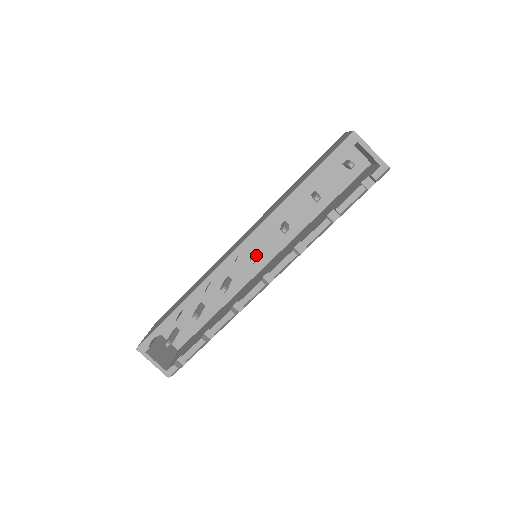
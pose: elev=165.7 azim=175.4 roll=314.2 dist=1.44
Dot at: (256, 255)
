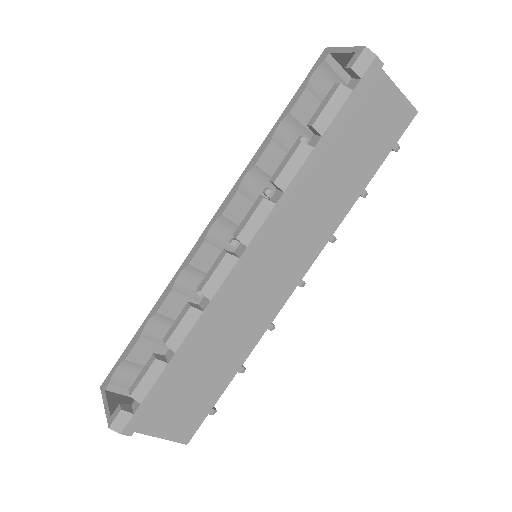
Dot at: occluded
